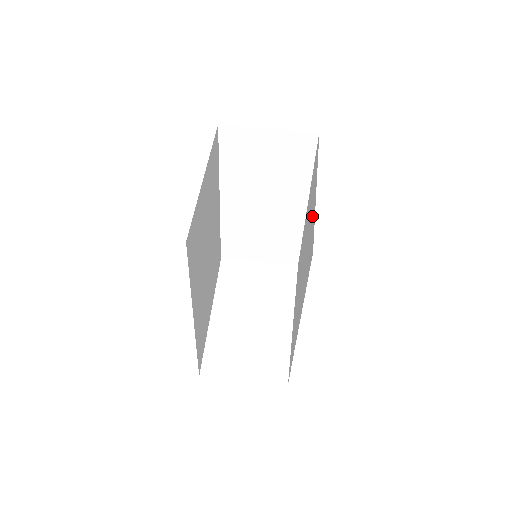
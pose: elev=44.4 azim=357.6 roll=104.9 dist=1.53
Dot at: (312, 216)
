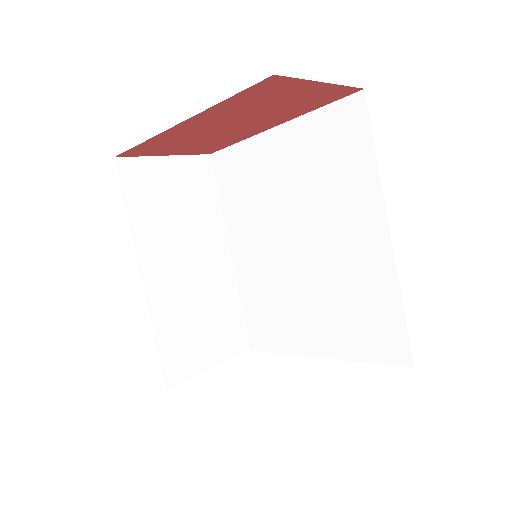
Dot at: (296, 148)
